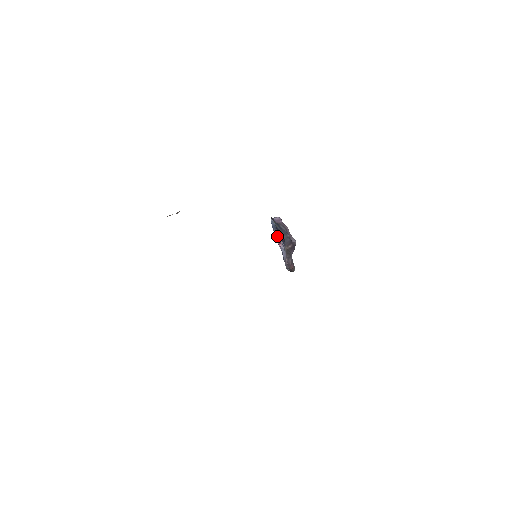
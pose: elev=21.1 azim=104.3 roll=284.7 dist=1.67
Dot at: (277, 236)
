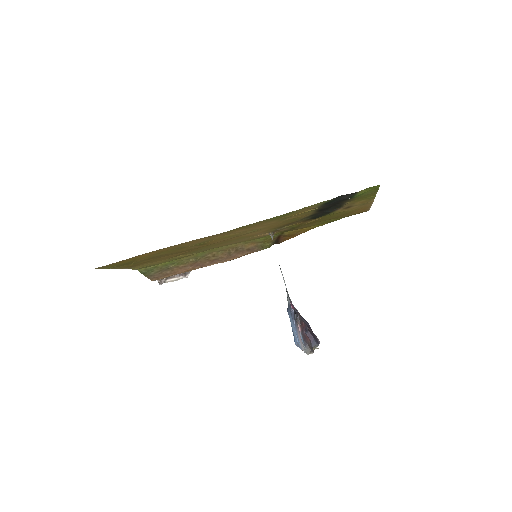
Dot at: (290, 300)
